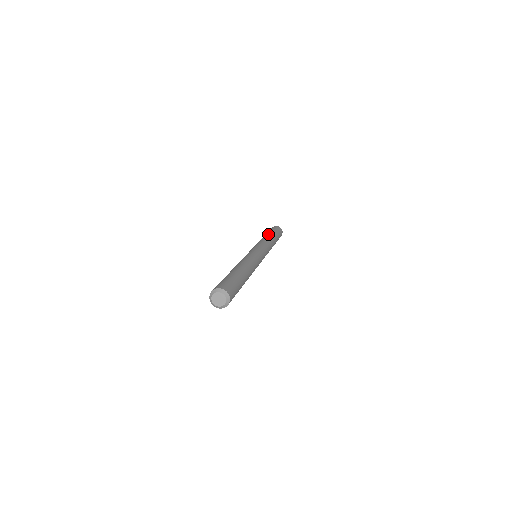
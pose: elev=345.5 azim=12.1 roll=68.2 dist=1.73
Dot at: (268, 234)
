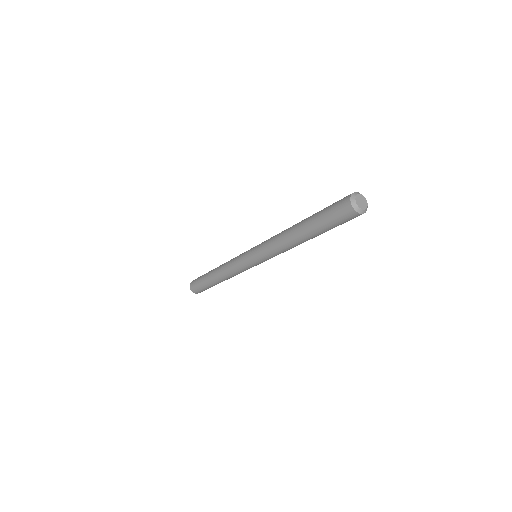
Dot at: occluded
